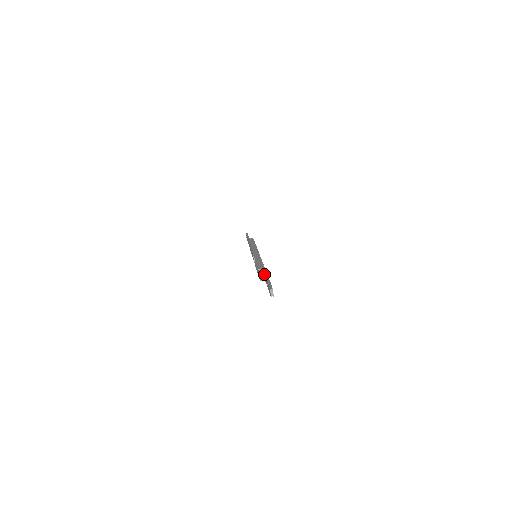
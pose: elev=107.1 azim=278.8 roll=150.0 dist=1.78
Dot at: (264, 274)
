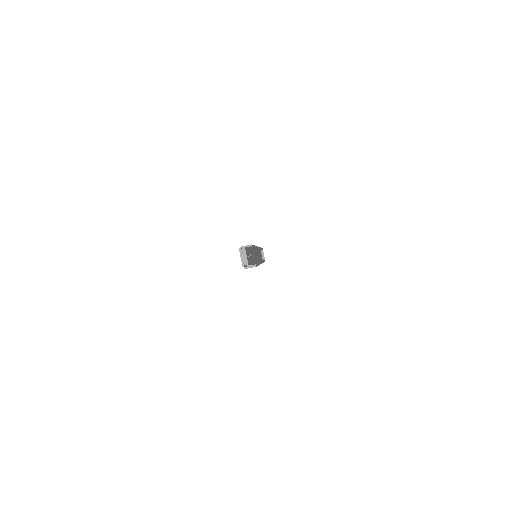
Dot at: occluded
